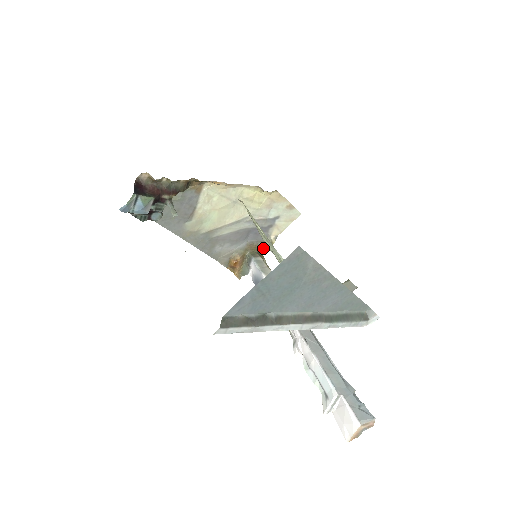
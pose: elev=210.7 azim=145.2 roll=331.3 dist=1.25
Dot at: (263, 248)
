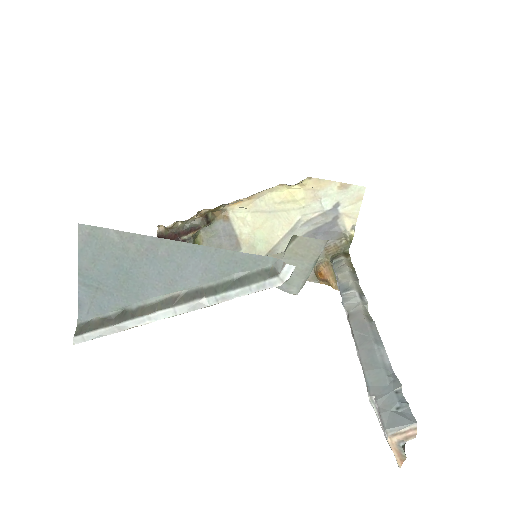
Dot at: (347, 245)
